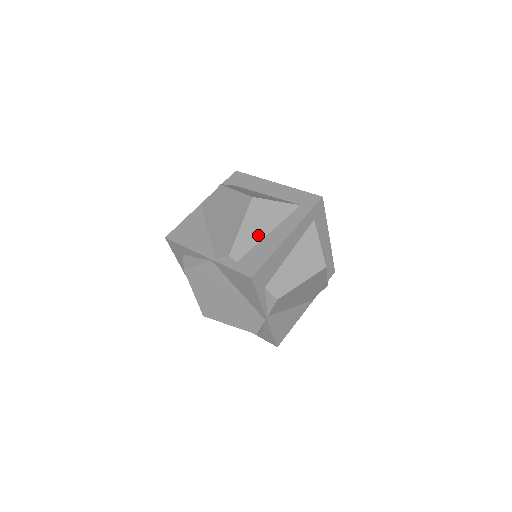
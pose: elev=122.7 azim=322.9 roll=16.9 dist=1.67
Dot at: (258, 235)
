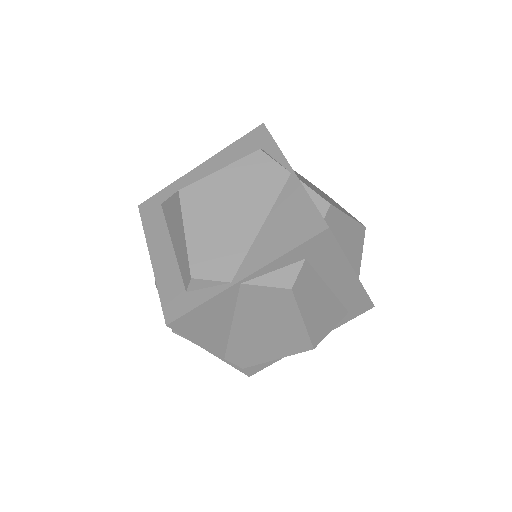
Dot at: occluded
